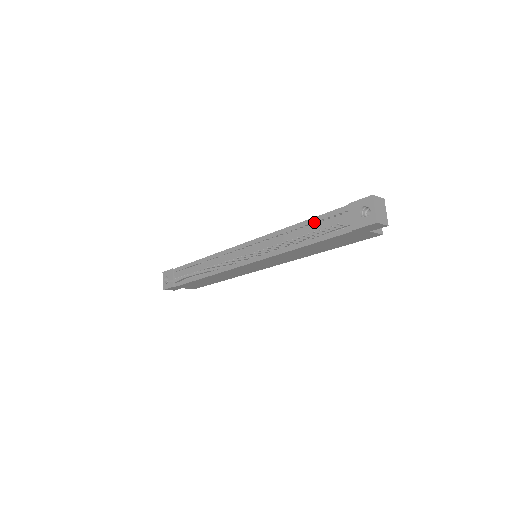
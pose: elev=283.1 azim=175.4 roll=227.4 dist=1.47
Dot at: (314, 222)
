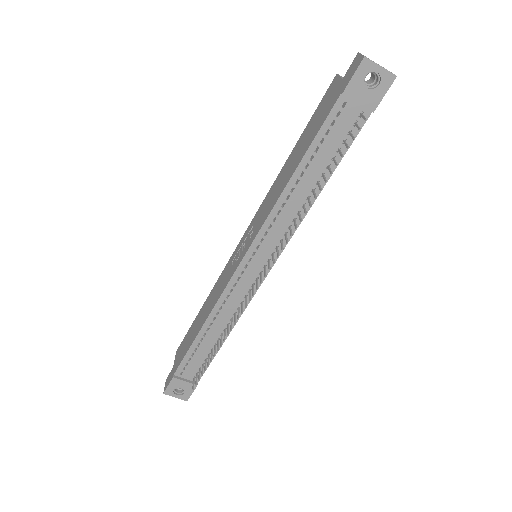
Dot at: (313, 153)
